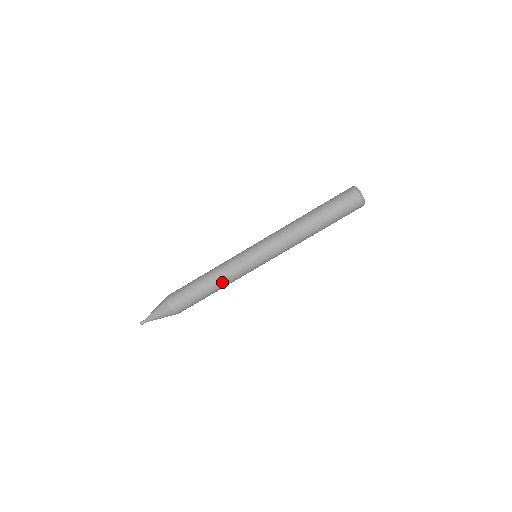
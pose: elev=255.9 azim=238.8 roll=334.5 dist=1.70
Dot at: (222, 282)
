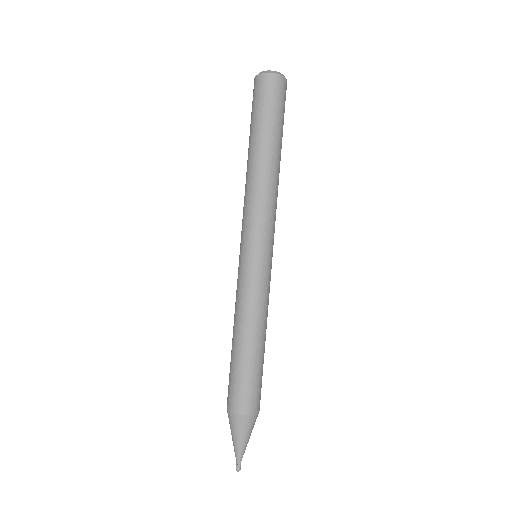
Dot at: (261, 322)
